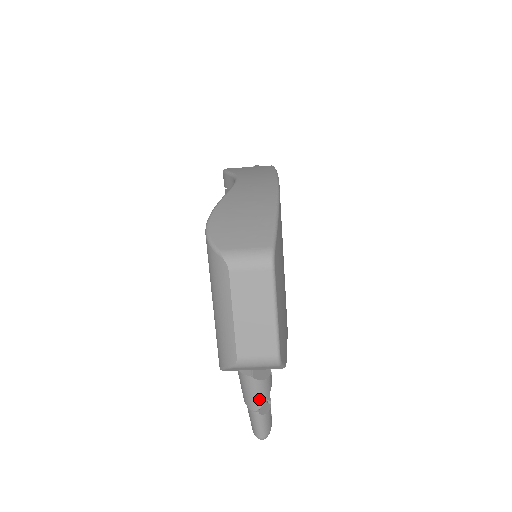
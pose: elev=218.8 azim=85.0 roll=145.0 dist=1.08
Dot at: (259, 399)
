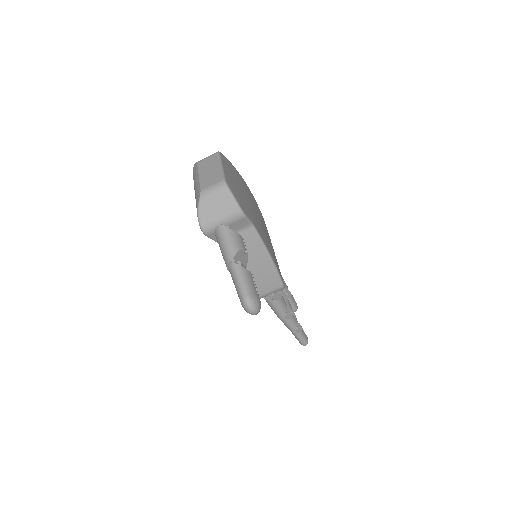
Dot at: (231, 246)
